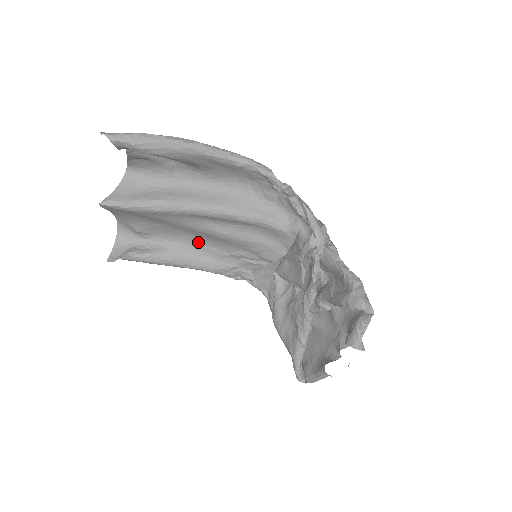
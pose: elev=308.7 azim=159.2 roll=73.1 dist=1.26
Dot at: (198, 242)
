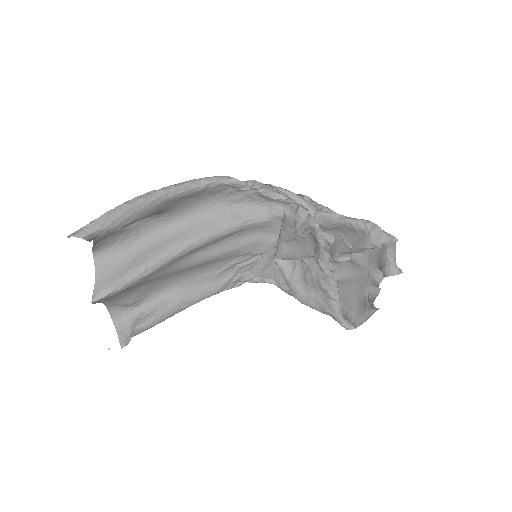
Dot at: (190, 277)
